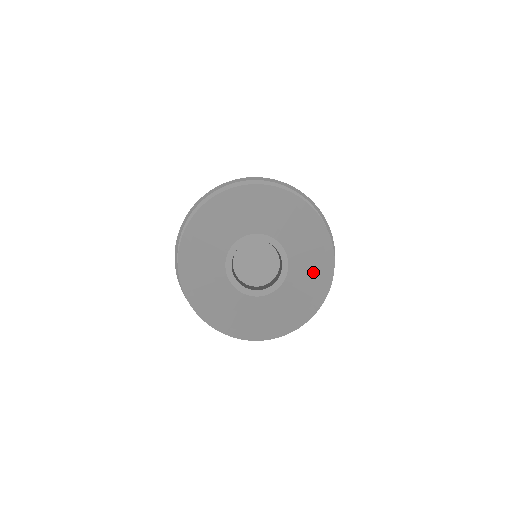
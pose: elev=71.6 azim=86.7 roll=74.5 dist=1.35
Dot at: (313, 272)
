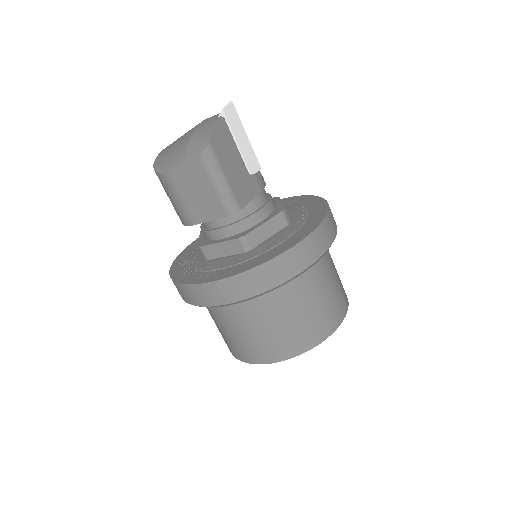
Dot at: occluded
